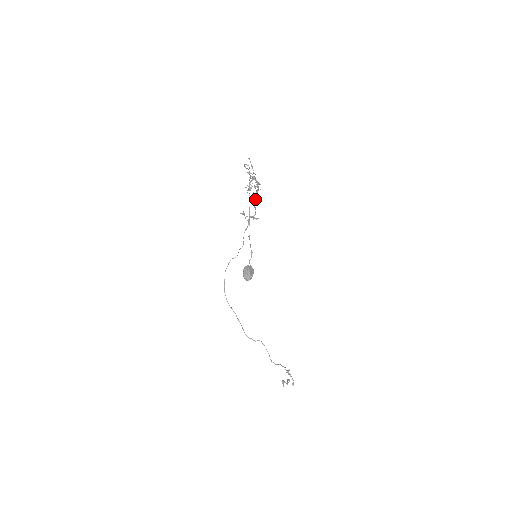
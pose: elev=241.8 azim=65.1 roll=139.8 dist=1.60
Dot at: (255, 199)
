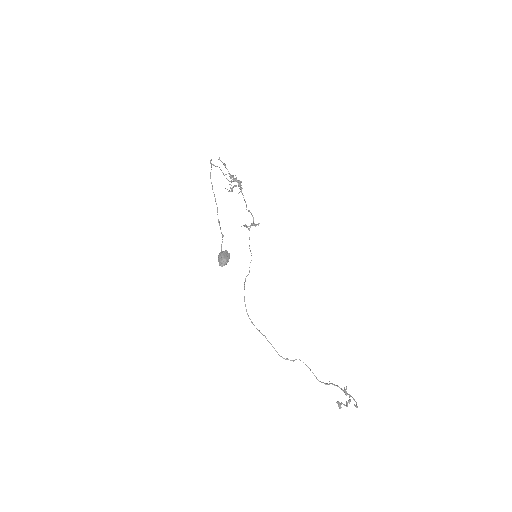
Dot at: (245, 201)
